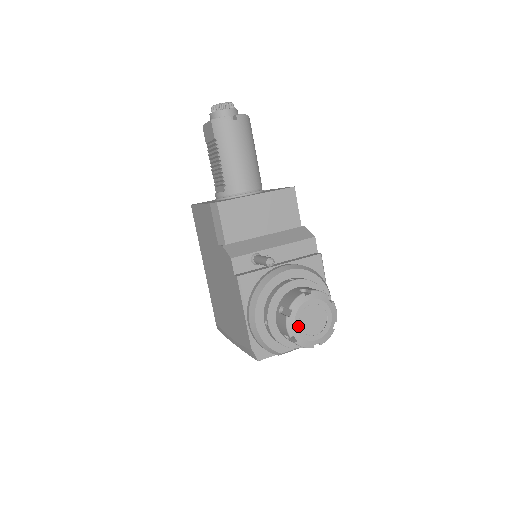
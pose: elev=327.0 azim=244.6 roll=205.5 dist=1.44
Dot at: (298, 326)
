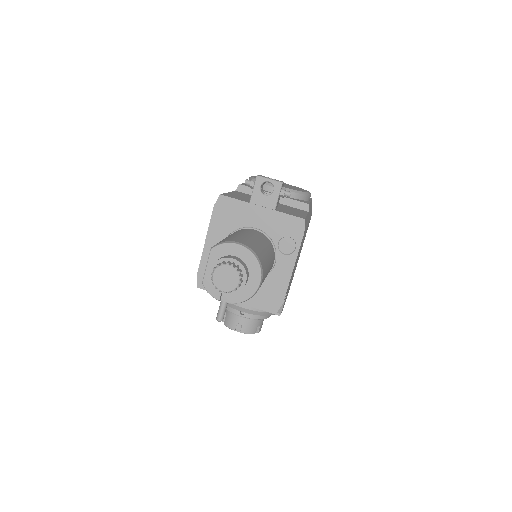
Dot at: occluded
